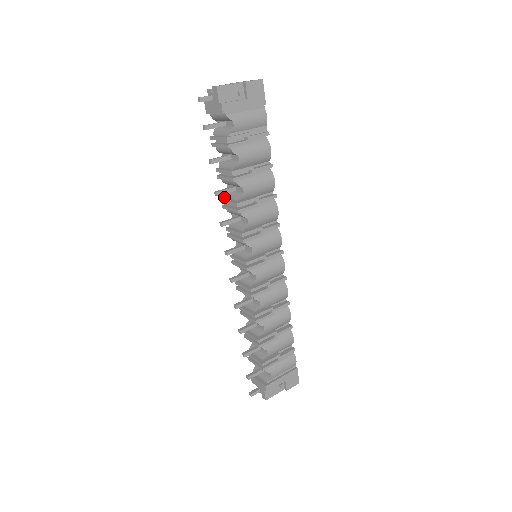
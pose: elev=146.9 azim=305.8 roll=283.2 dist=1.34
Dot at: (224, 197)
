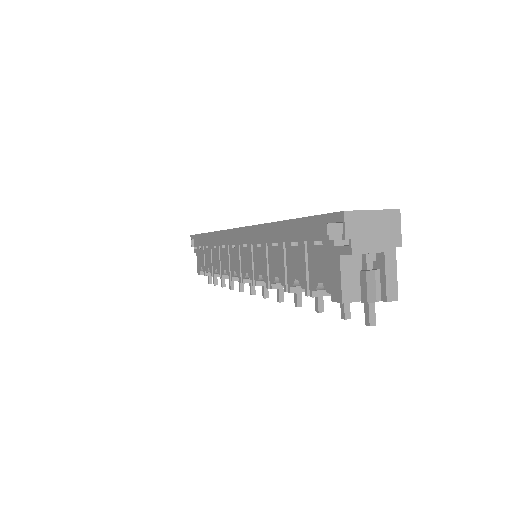
Dot at: (273, 284)
